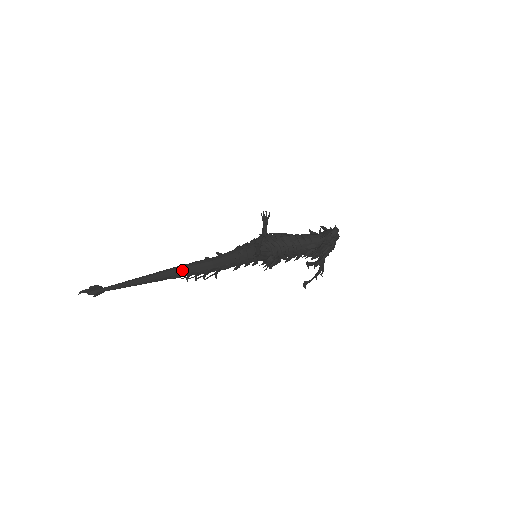
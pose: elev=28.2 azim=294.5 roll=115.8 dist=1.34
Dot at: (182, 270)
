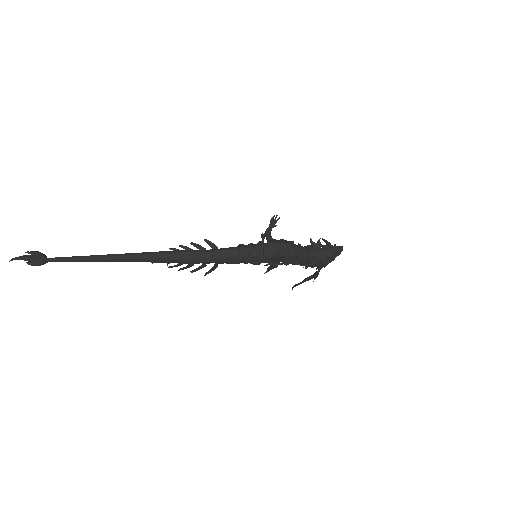
Dot at: (171, 258)
